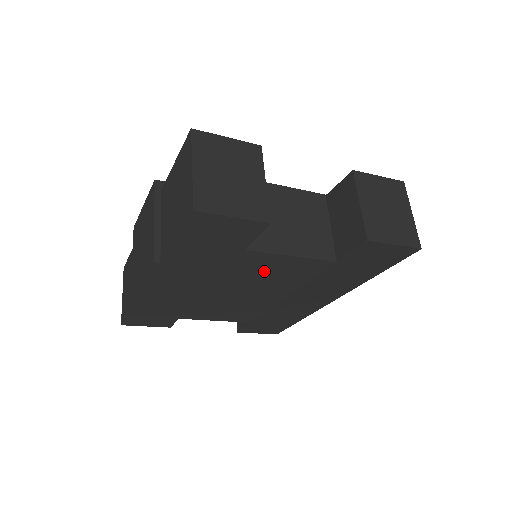
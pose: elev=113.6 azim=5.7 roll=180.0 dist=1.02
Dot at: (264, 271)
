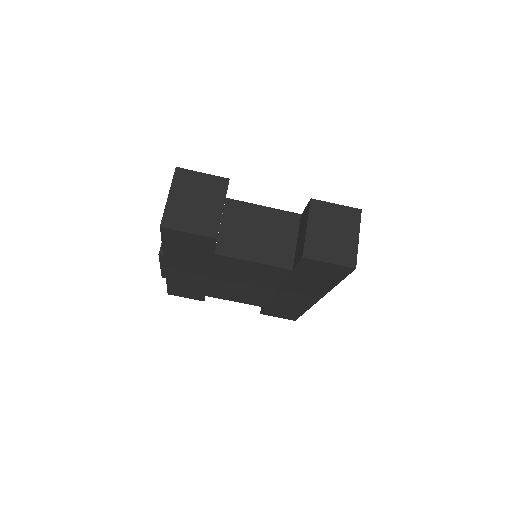
Dot at: (241, 270)
